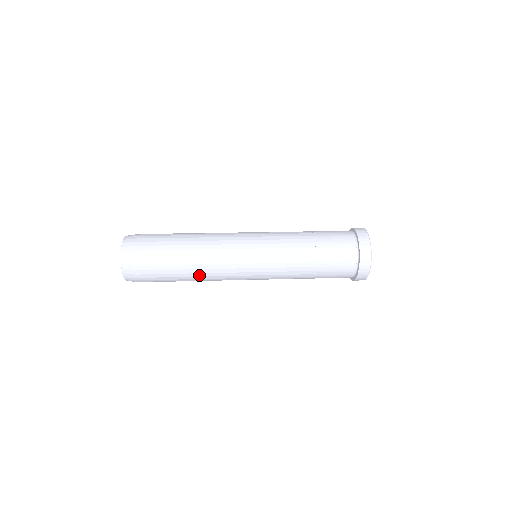
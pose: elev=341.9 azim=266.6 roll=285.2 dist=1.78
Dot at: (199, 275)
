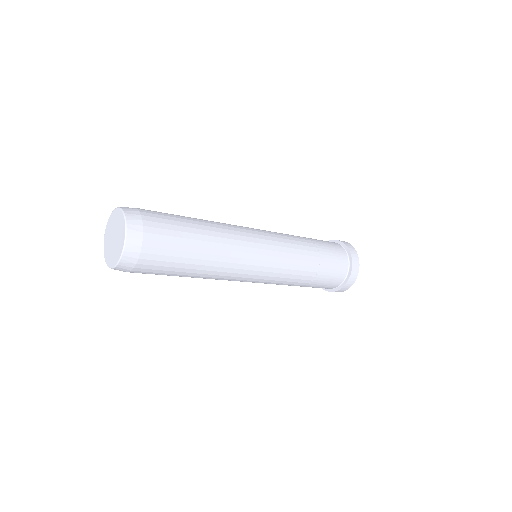
Dot at: (202, 277)
